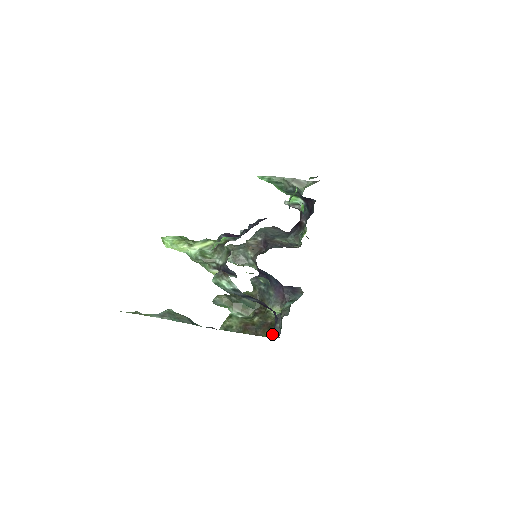
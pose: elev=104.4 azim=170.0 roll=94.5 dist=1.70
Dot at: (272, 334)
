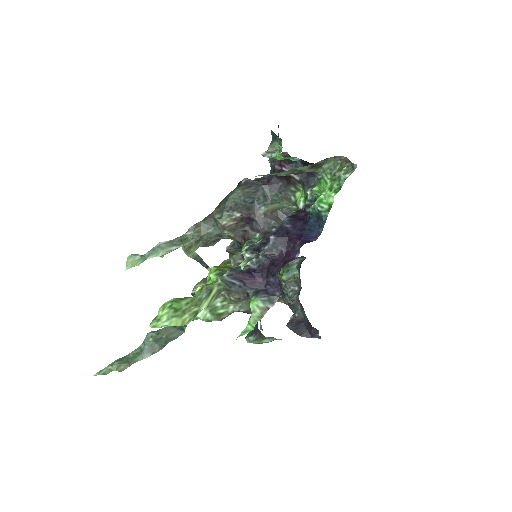
Dot at: occluded
